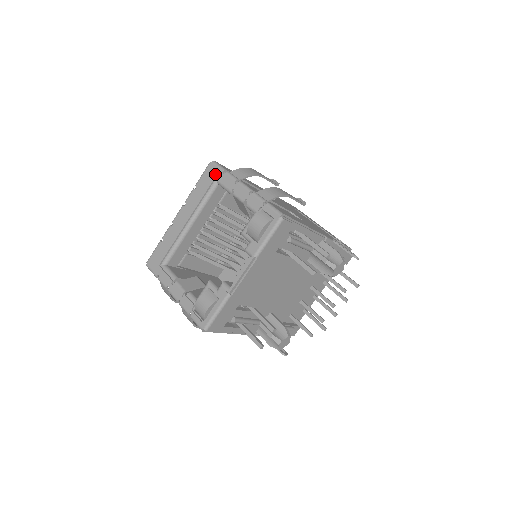
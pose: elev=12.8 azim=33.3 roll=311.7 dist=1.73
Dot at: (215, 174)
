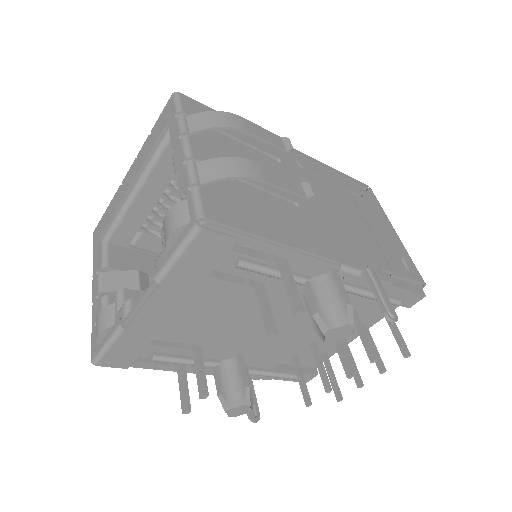
Dot at: (169, 116)
